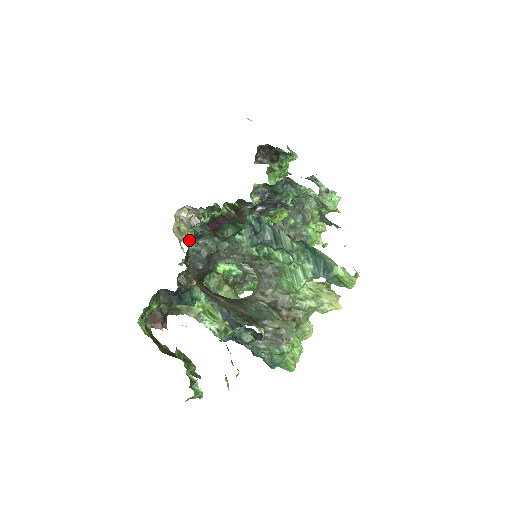
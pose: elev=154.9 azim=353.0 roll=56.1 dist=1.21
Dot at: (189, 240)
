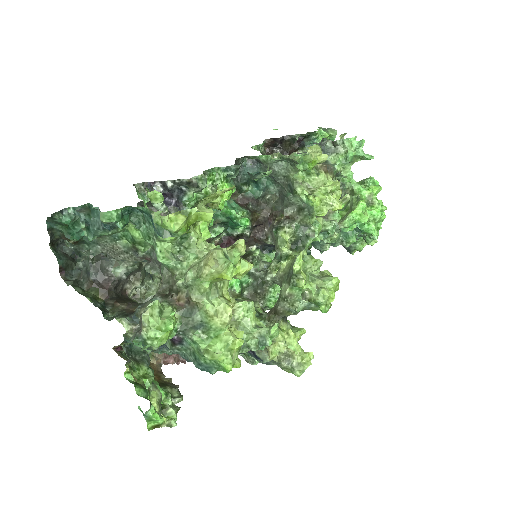
Dot at: (78, 258)
